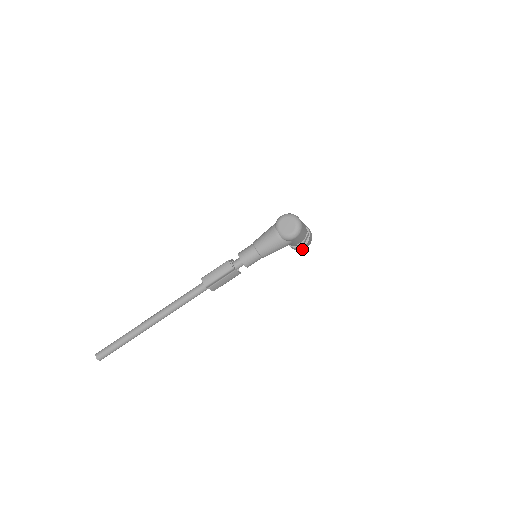
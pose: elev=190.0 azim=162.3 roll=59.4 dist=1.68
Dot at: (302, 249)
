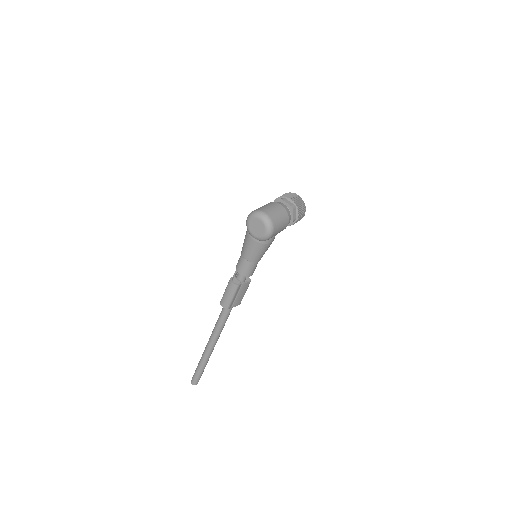
Dot at: (300, 219)
